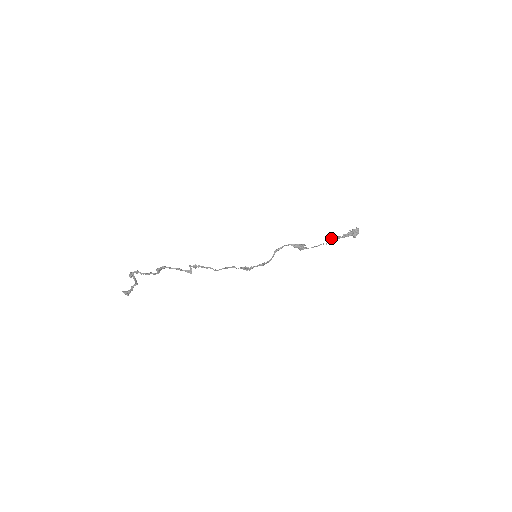
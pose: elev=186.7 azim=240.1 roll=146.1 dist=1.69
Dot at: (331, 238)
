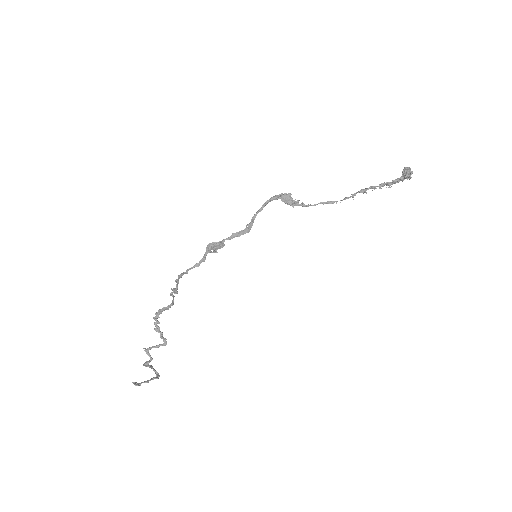
Dot at: (361, 192)
